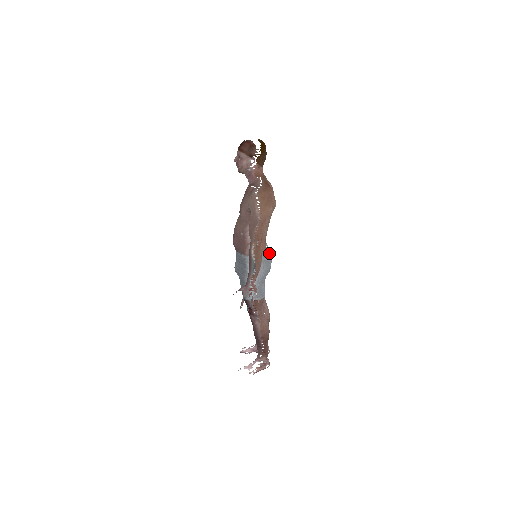
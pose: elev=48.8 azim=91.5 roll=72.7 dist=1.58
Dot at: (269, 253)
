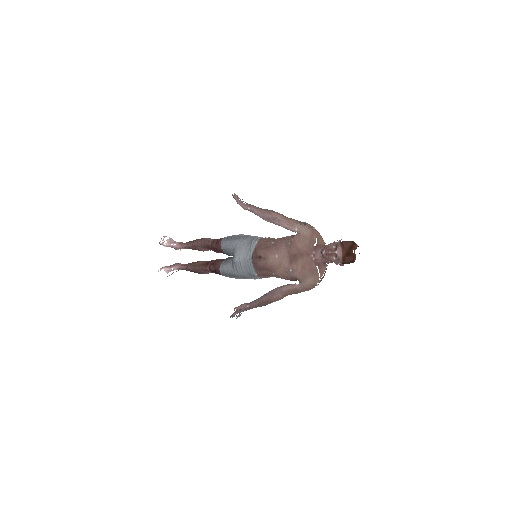
Dot at: occluded
